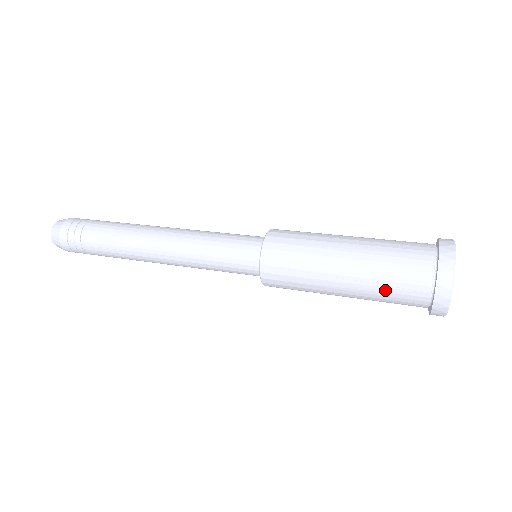
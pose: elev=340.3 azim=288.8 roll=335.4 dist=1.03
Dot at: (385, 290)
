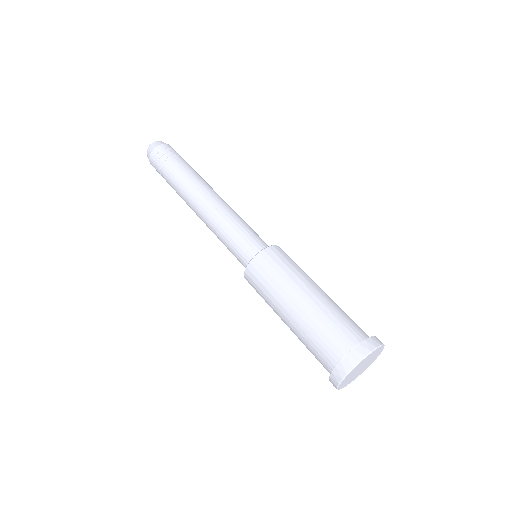
Dot at: occluded
